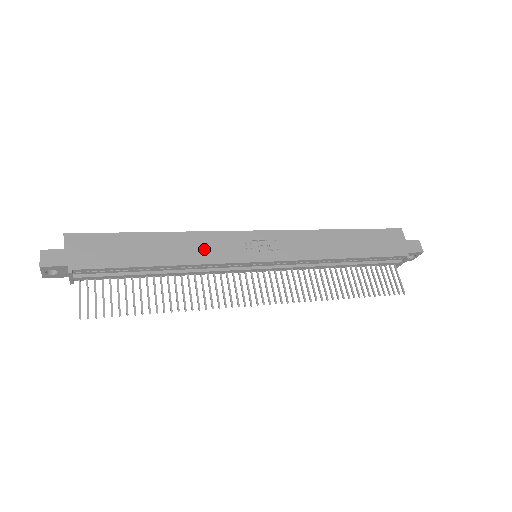
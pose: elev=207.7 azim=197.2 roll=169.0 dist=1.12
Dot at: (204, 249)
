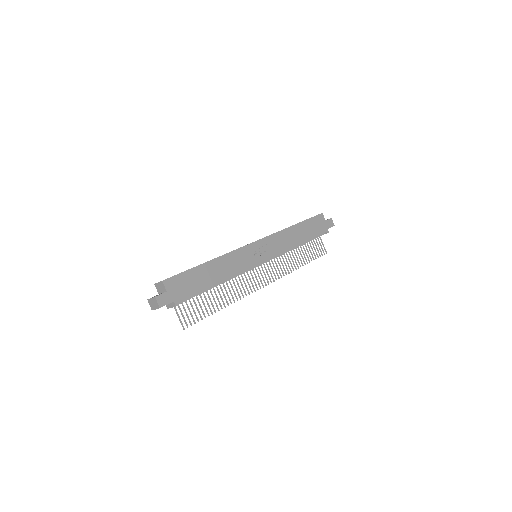
Dot at: (235, 264)
